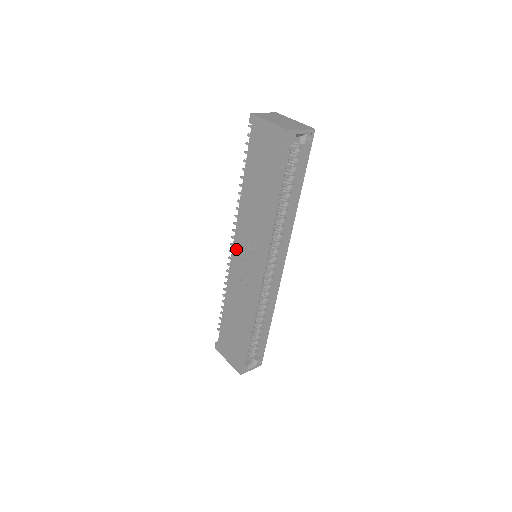
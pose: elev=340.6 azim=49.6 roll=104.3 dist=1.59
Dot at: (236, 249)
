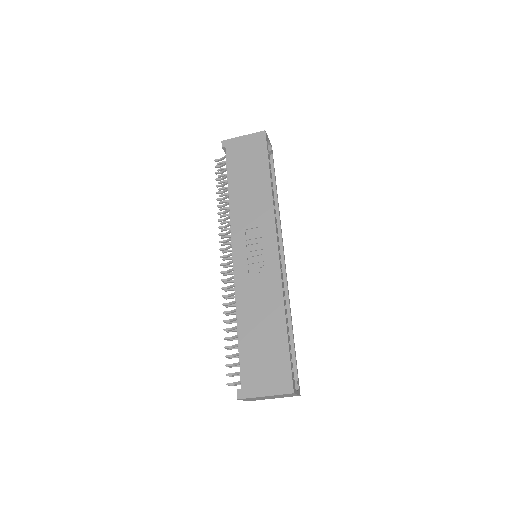
Dot at: (238, 249)
